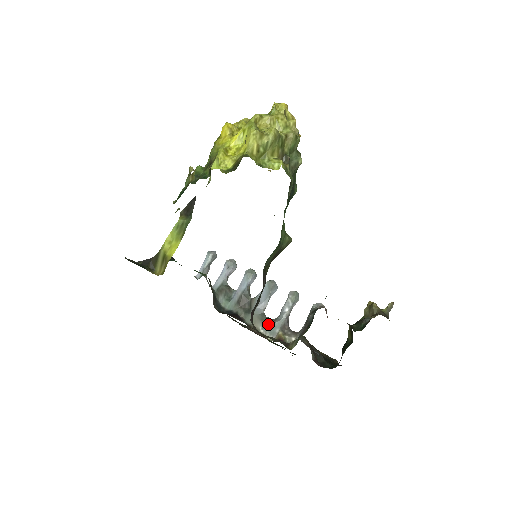
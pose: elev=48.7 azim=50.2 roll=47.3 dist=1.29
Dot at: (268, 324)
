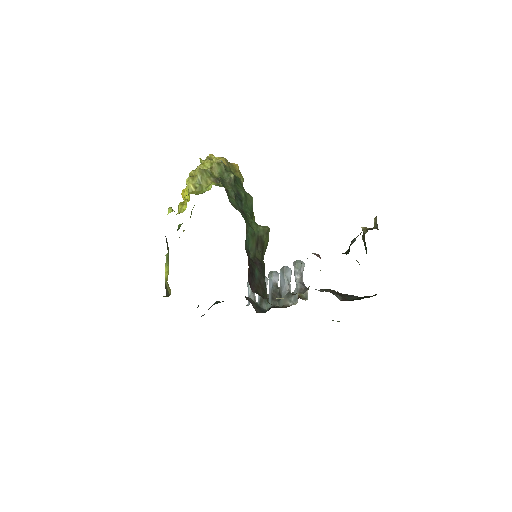
Dot at: (291, 296)
